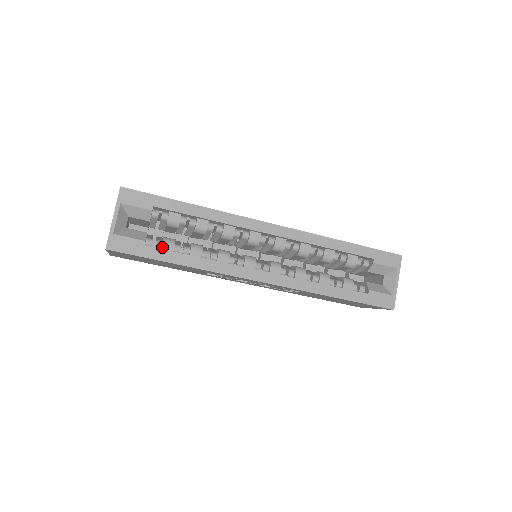
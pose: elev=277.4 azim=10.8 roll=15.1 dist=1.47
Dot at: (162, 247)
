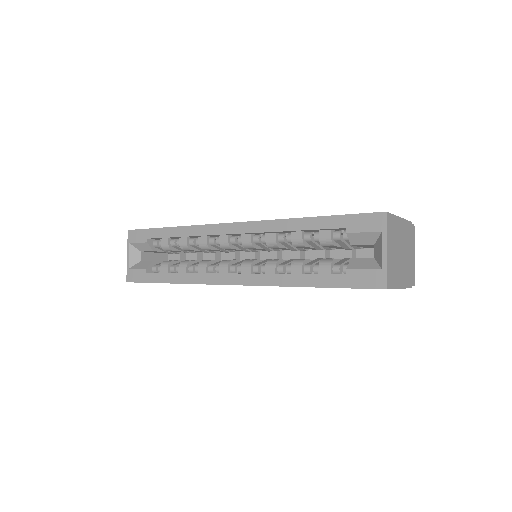
Dot at: (160, 271)
